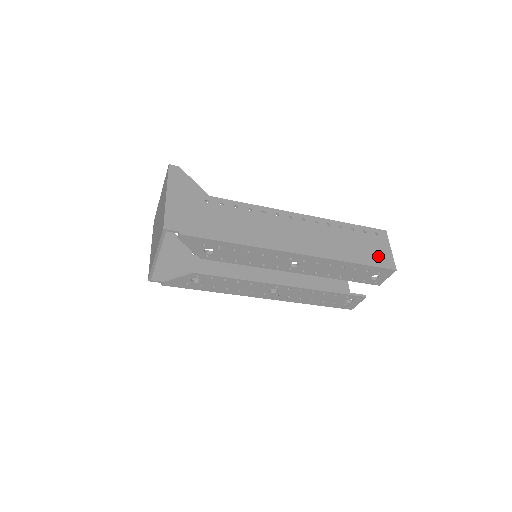
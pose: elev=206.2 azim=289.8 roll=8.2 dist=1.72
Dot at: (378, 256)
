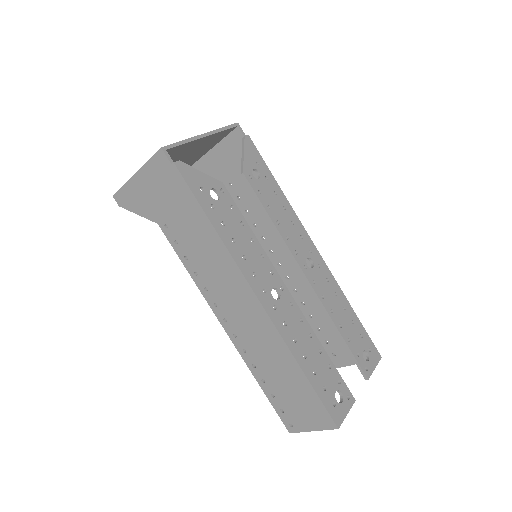
Dot at: occluded
